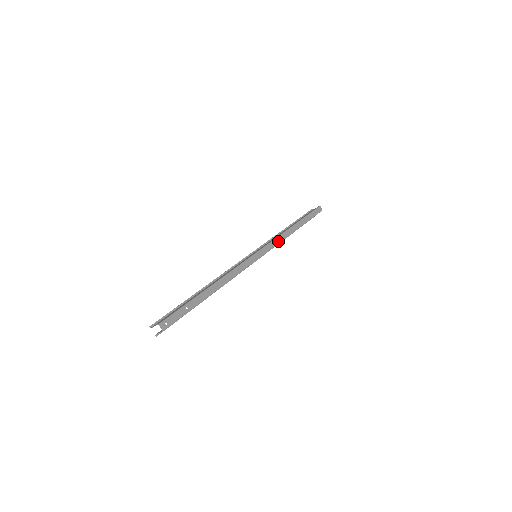
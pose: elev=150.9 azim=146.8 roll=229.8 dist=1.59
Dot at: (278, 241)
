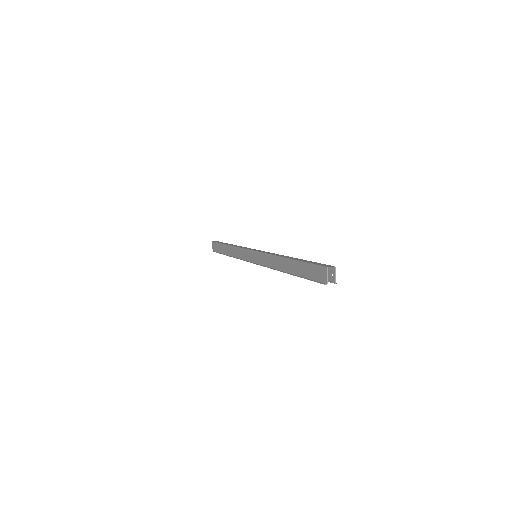
Dot at: occluded
